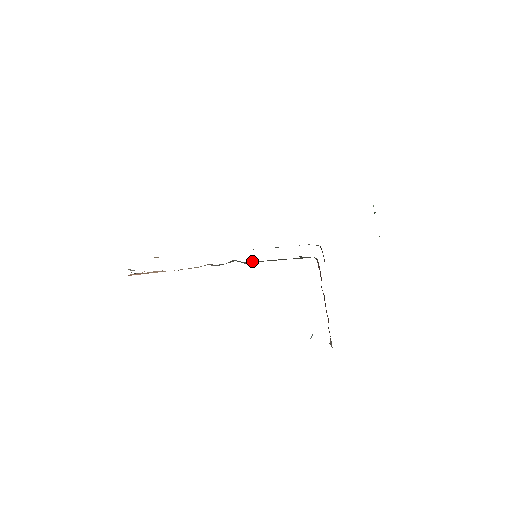
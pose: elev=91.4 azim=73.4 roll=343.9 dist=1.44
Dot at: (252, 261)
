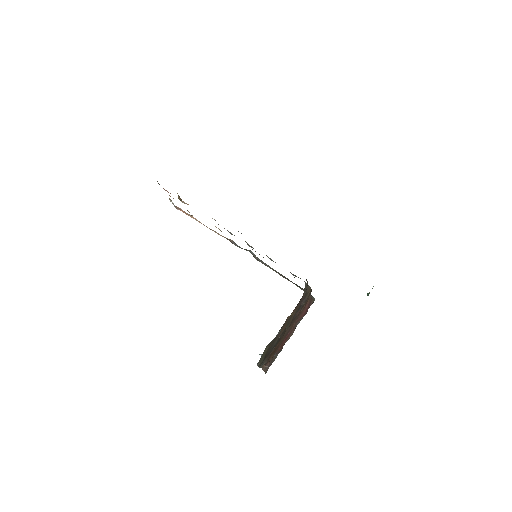
Dot at: occluded
